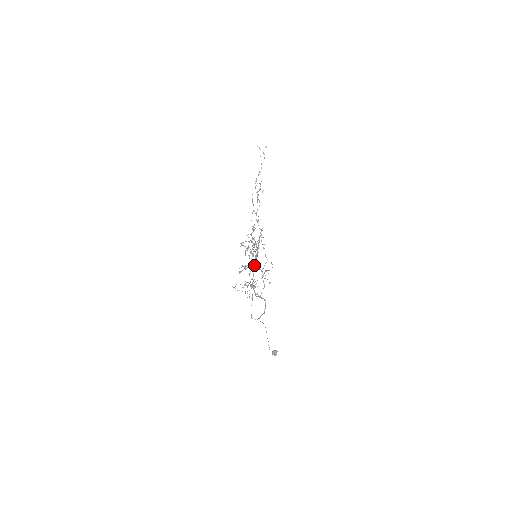
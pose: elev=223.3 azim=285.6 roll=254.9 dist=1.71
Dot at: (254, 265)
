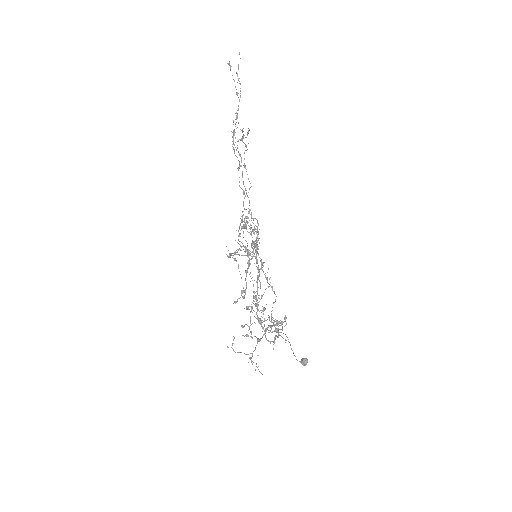
Dot at: occluded
